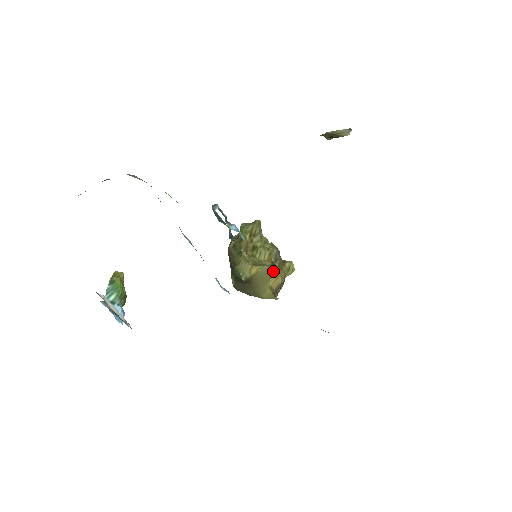
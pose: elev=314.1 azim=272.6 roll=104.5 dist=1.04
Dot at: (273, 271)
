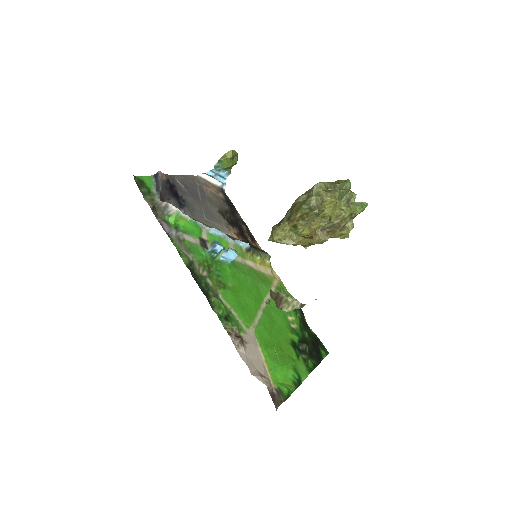
Dot at: (310, 239)
